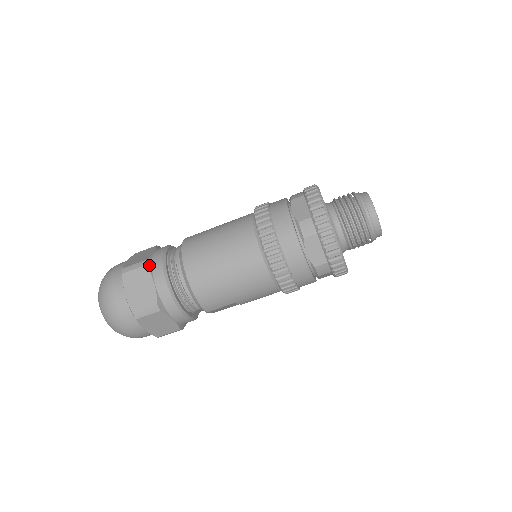
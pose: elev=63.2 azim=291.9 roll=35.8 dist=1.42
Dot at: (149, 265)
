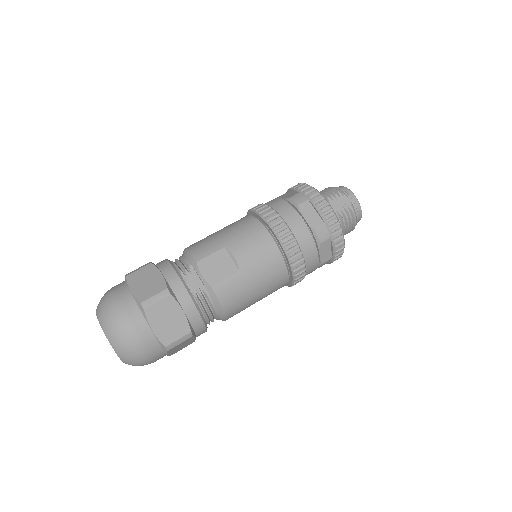
Dot at: occluded
